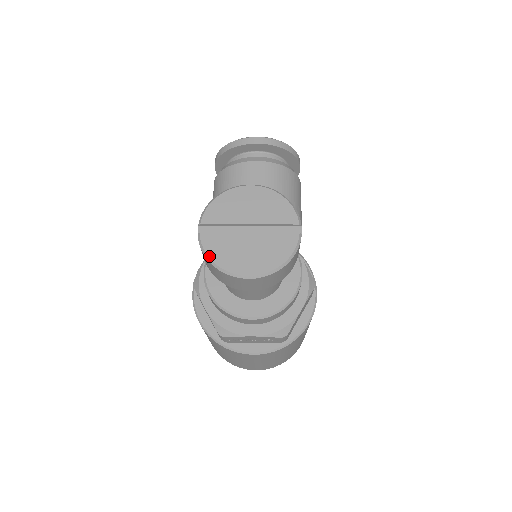
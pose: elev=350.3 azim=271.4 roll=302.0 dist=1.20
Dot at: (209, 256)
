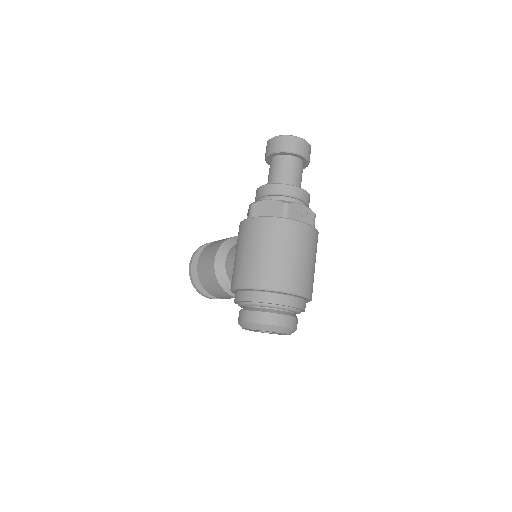
Dot at: (284, 135)
